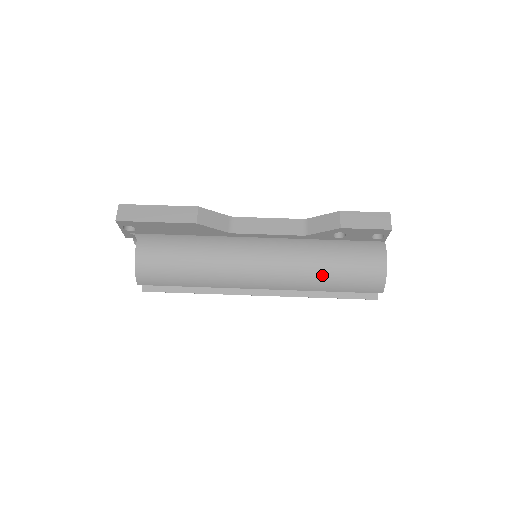
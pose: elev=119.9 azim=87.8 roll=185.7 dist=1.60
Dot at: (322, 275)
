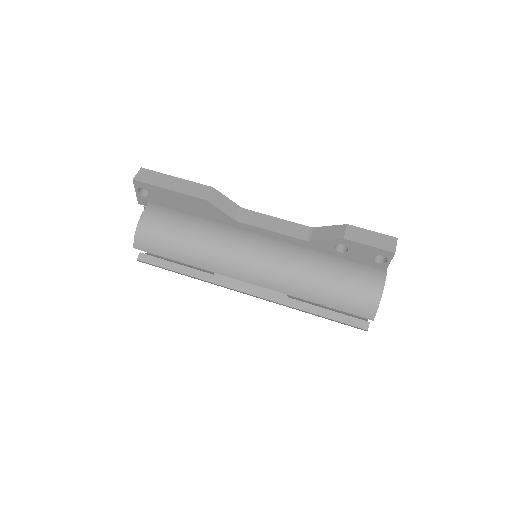
Dot at: (314, 283)
